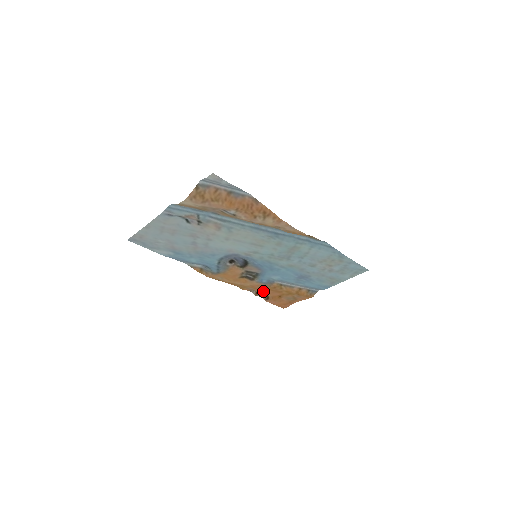
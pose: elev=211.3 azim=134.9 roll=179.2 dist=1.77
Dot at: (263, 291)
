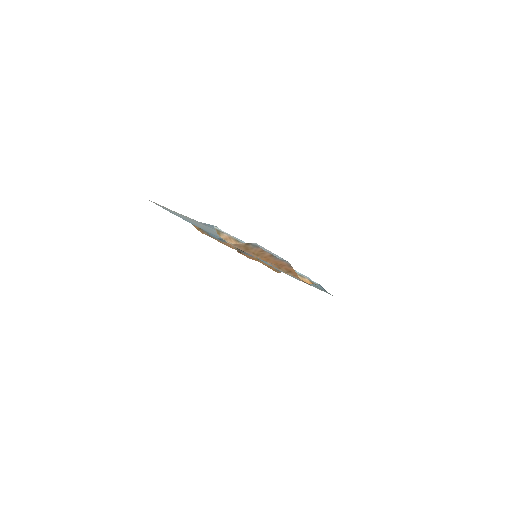
Dot at: occluded
